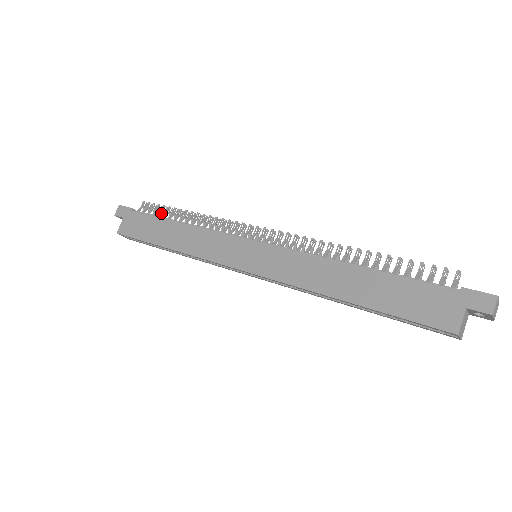
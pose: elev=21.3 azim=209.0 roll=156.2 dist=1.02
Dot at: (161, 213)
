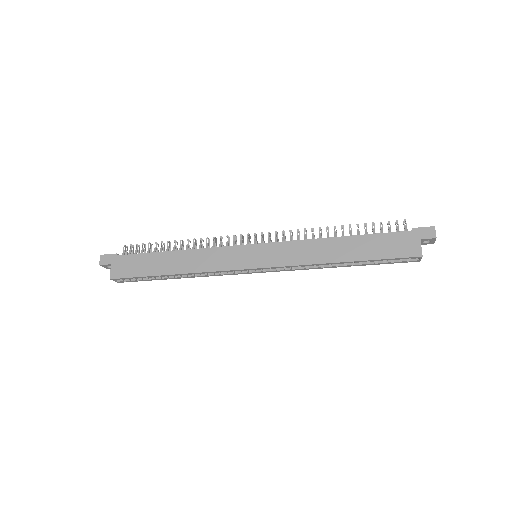
Dot at: (149, 250)
